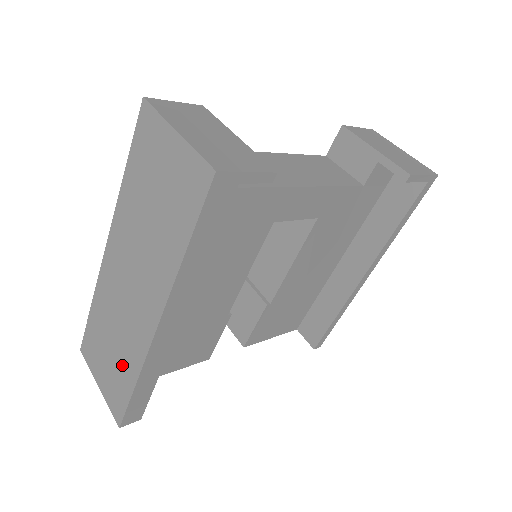
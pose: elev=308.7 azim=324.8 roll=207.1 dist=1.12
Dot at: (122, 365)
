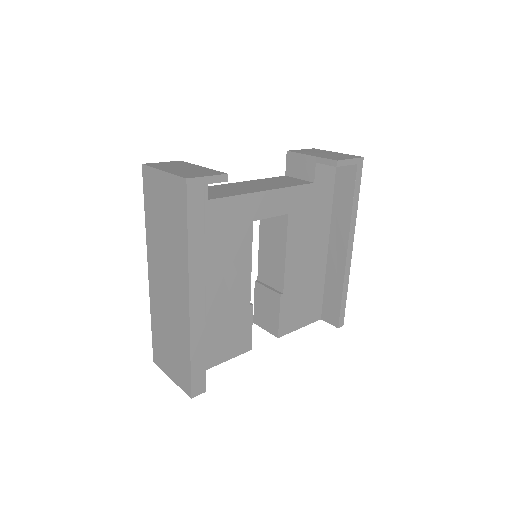
Dot at: (179, 347)
